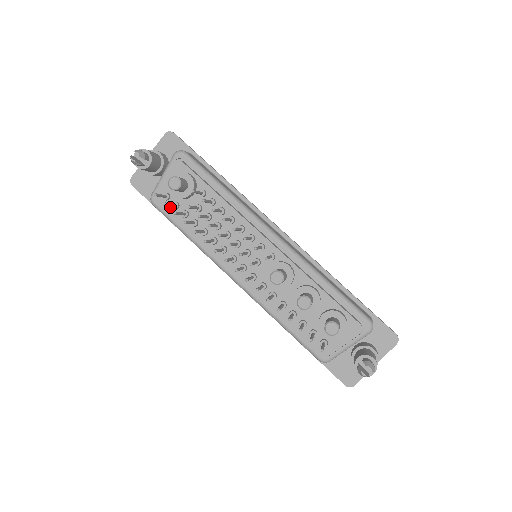
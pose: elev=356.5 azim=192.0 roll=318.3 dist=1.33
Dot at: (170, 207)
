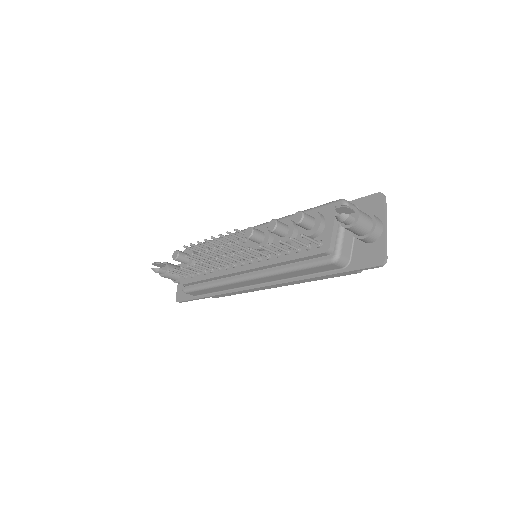
Dot at: (190, 280)
